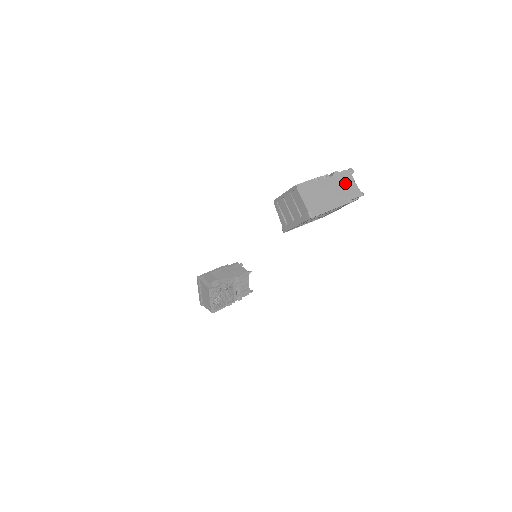
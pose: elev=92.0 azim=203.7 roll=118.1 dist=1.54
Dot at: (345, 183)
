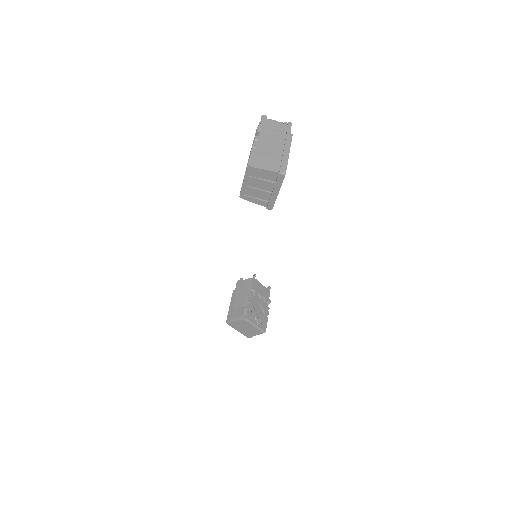
Dot at: (272, 129)
